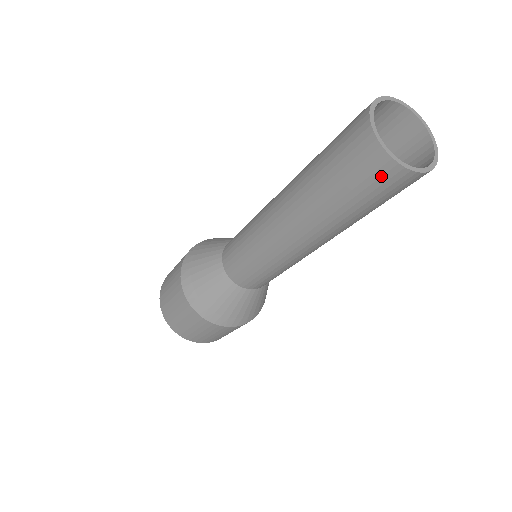
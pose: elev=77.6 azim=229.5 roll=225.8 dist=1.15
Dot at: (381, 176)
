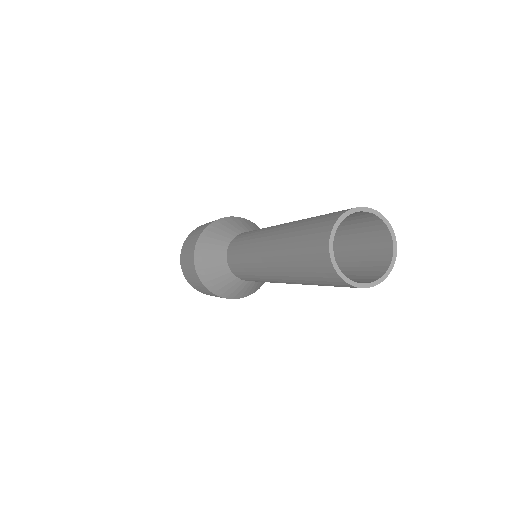
Dot at: (334, 281)
